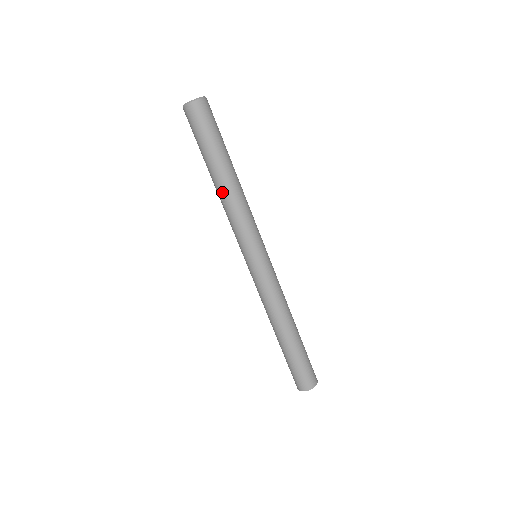
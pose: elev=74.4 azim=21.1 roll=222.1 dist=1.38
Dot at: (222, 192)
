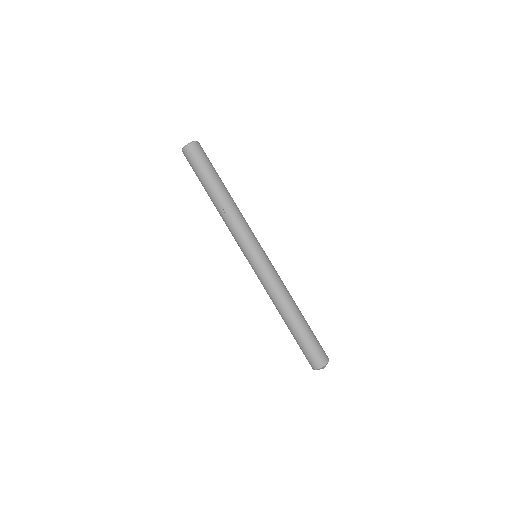
Dot at: (225, 204)
